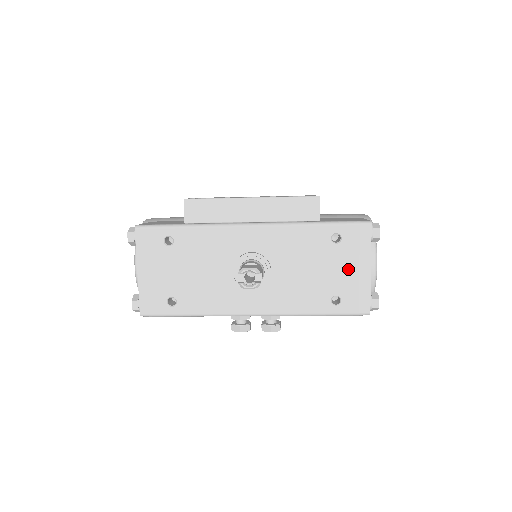
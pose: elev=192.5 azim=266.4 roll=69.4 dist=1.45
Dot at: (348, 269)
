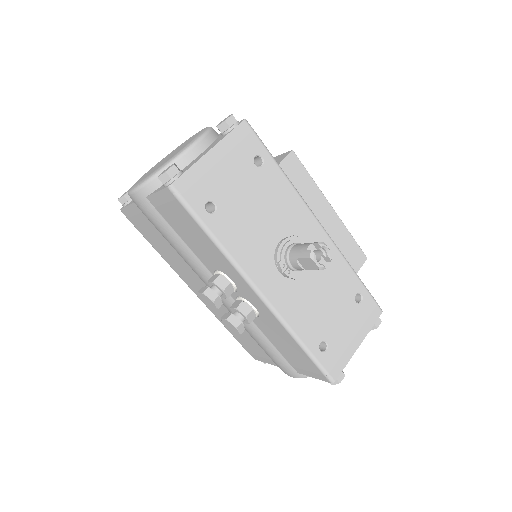
Dot at: (348, 329)
